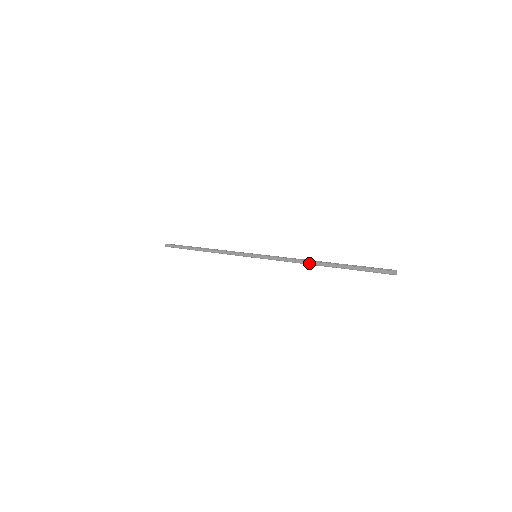
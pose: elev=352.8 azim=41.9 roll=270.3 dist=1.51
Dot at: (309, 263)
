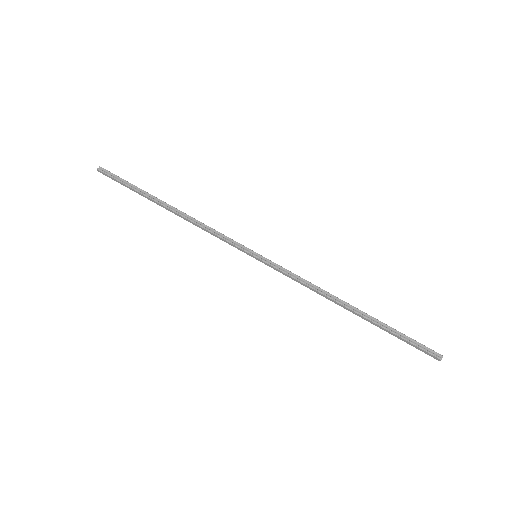
Dot at: (334, 302)
